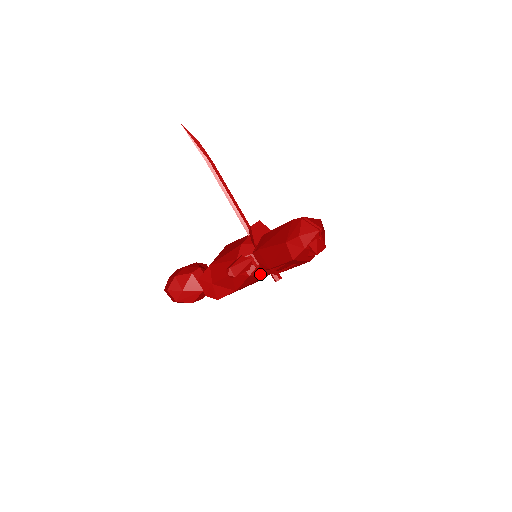
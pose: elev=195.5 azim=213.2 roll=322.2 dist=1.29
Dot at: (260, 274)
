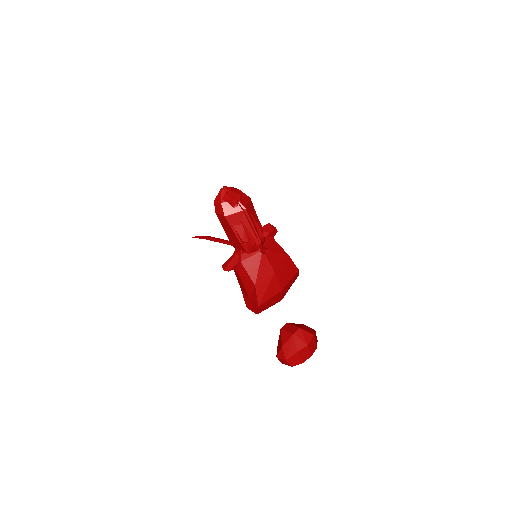
Dot at: (251, 257)
